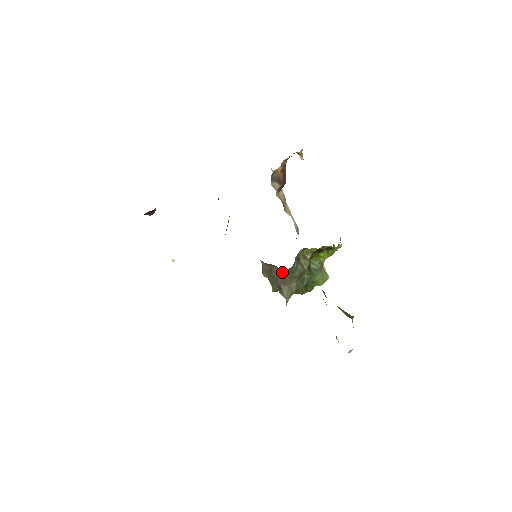
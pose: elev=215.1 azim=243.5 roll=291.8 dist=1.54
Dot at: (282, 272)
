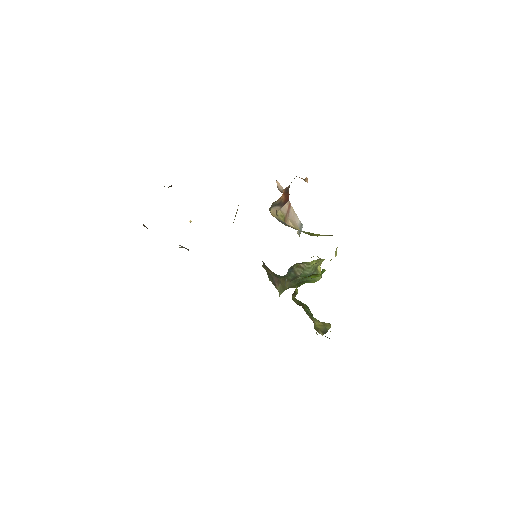
Dot at: (277, 276)
